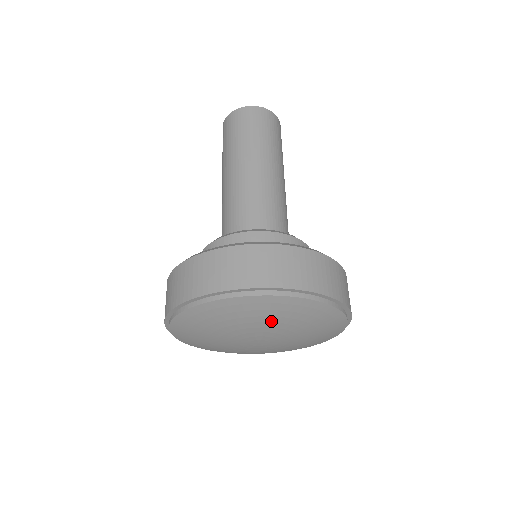
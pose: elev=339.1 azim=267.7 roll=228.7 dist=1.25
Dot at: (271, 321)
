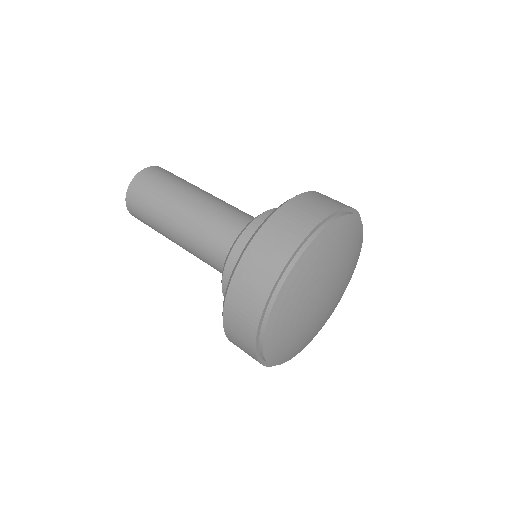
Dot at: (328, 263)
